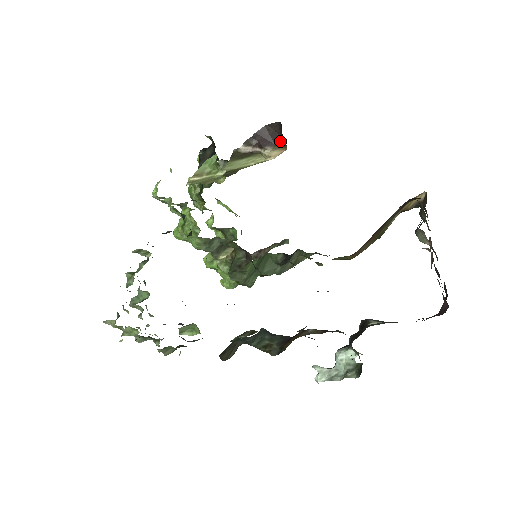
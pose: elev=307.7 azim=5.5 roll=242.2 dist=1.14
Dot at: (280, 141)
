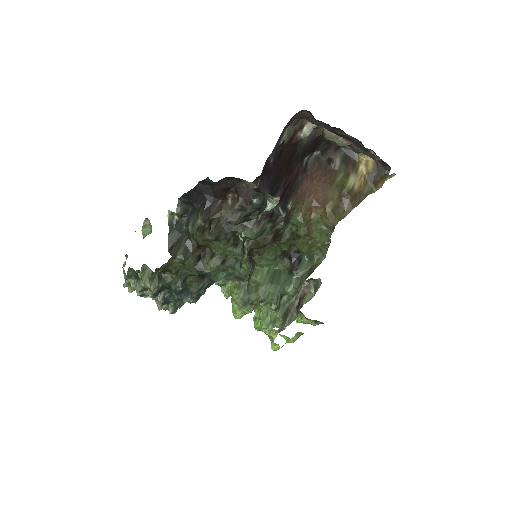
Dot at: occluded
